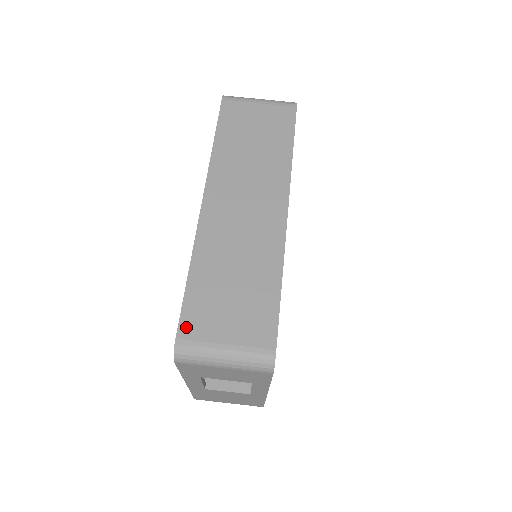
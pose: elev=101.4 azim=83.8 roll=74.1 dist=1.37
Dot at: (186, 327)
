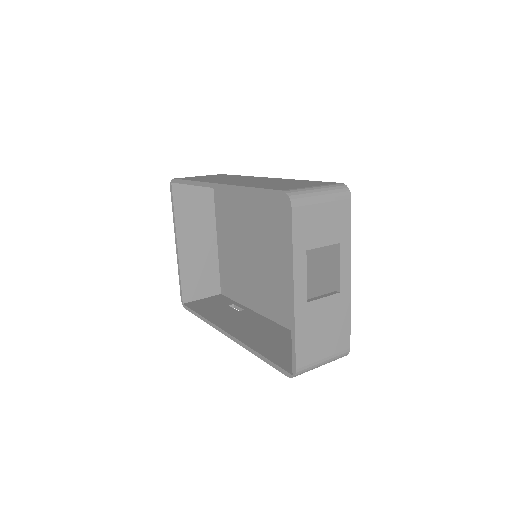
Dot at: (280, 189)
